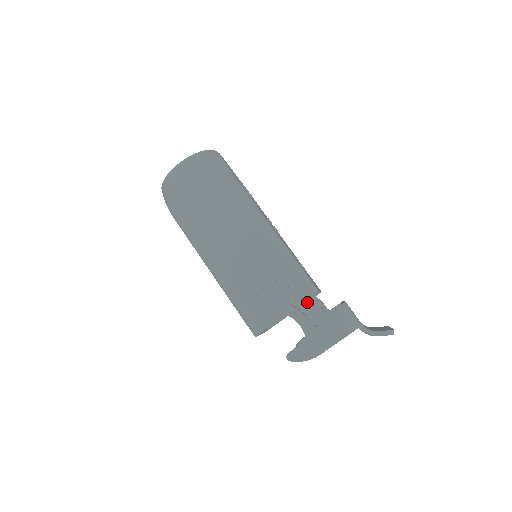
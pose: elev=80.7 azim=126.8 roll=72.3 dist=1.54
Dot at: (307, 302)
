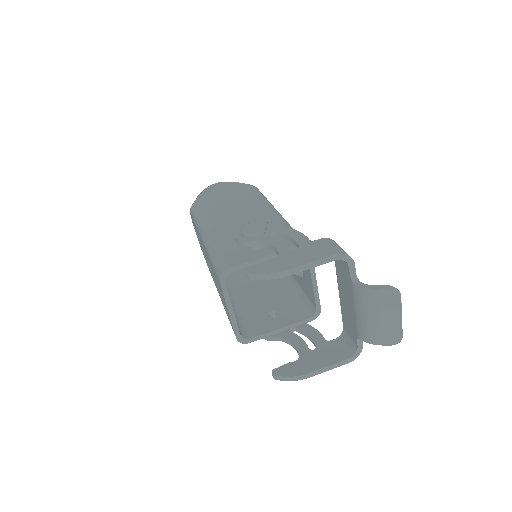
Dot at: (292, 234)
